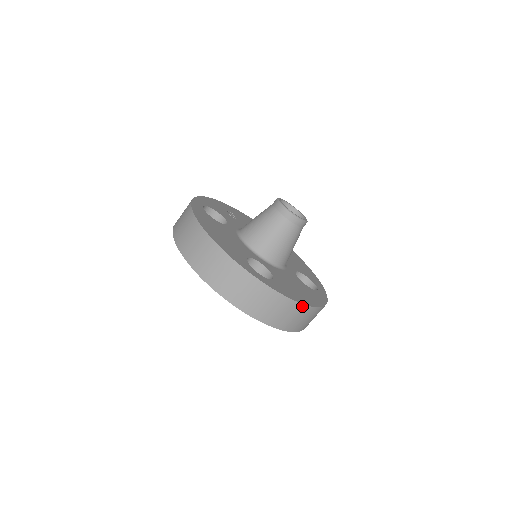
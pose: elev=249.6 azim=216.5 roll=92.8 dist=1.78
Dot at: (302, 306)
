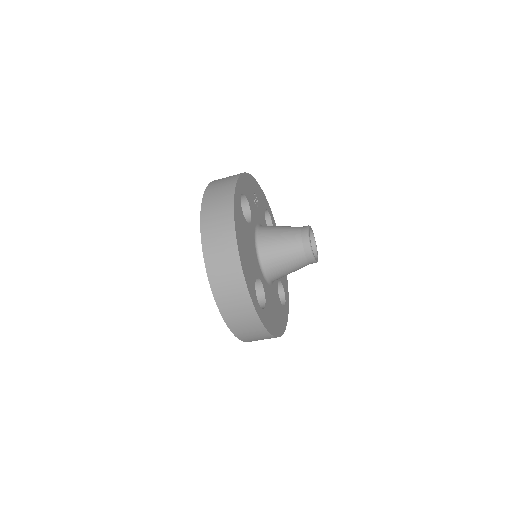
Dot at: (273, 337)
